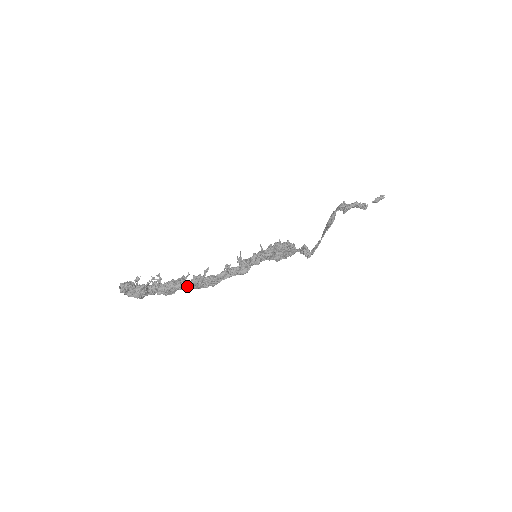
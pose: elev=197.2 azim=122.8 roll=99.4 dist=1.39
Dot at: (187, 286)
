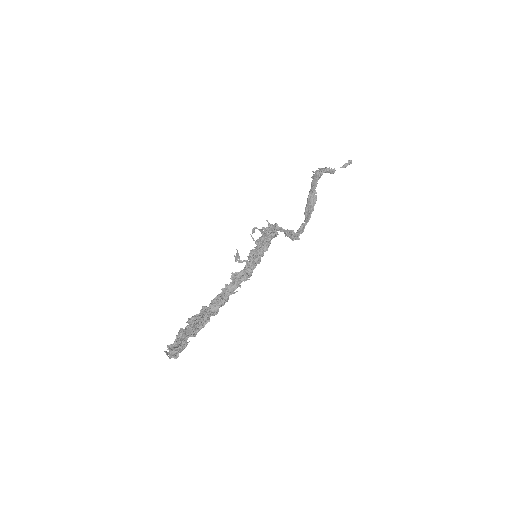
Dot at: occluded
